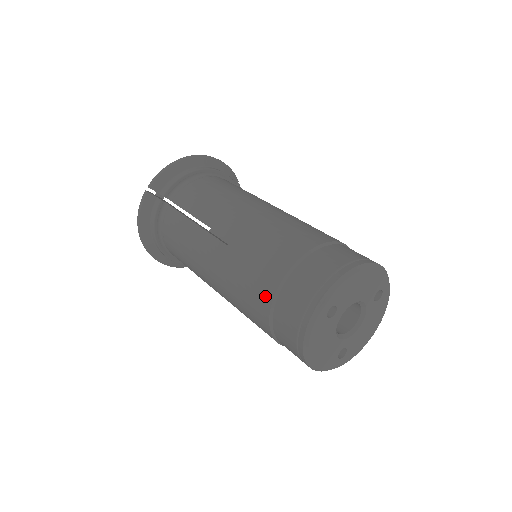
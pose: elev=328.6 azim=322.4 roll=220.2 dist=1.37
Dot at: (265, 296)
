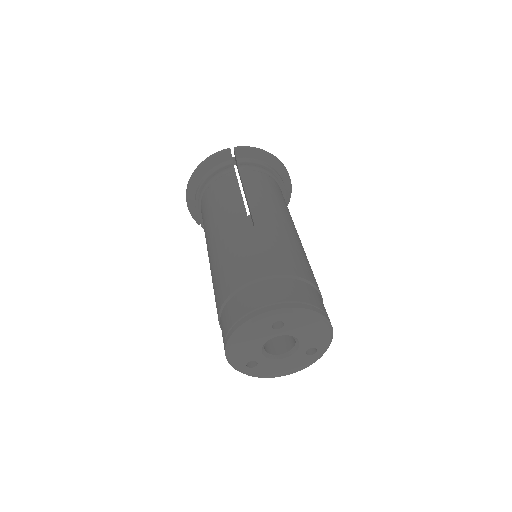
Dot at: (245, 276)
